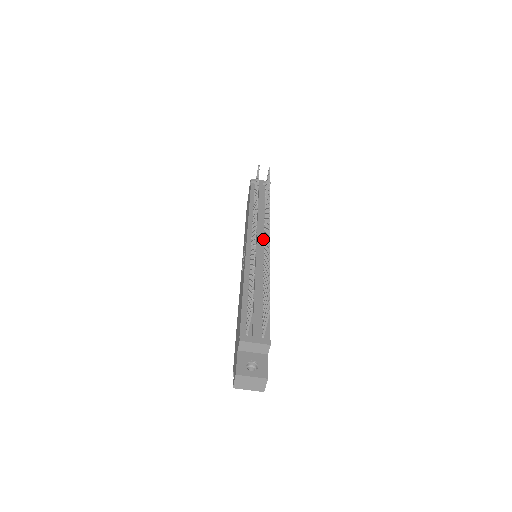
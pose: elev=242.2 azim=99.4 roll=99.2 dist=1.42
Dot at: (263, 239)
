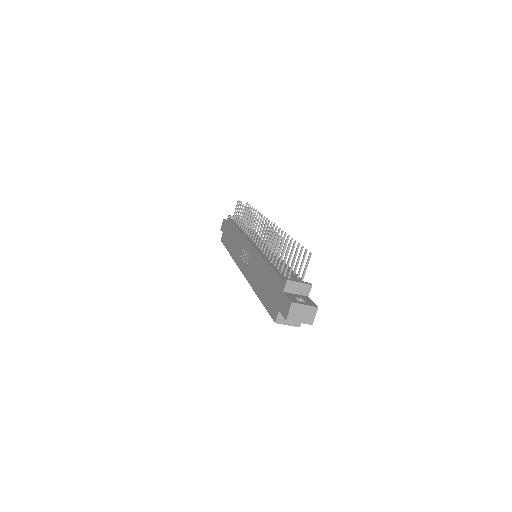
Dot at: occluded
